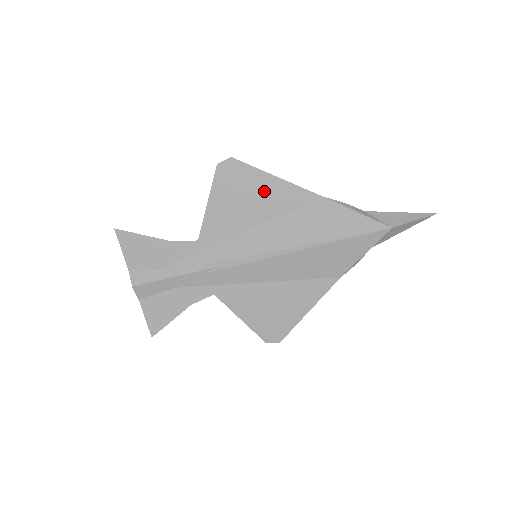
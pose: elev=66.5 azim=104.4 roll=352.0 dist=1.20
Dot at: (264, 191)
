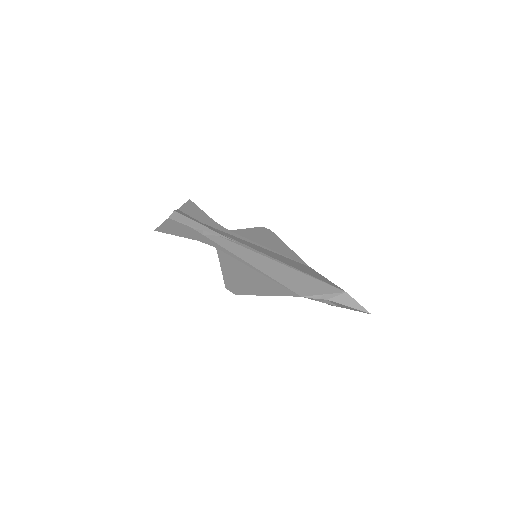
Dot at: (279, 246)
